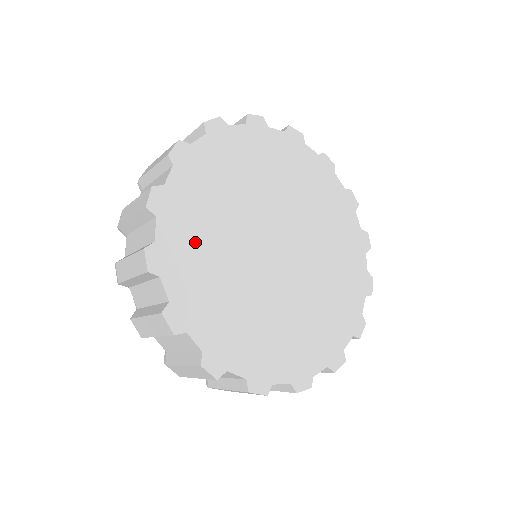
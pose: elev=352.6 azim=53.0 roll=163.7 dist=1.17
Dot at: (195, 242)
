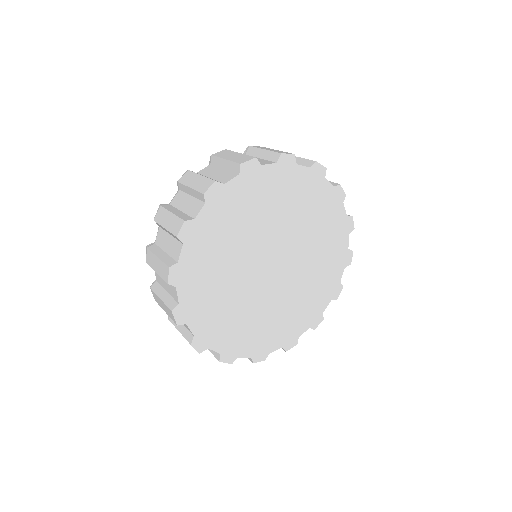
Dot at: (208, 262)
